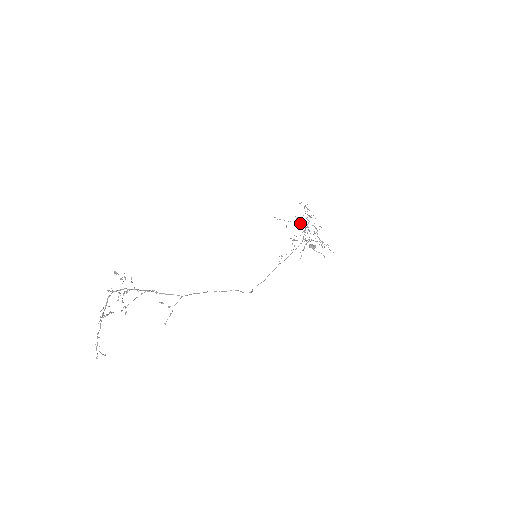
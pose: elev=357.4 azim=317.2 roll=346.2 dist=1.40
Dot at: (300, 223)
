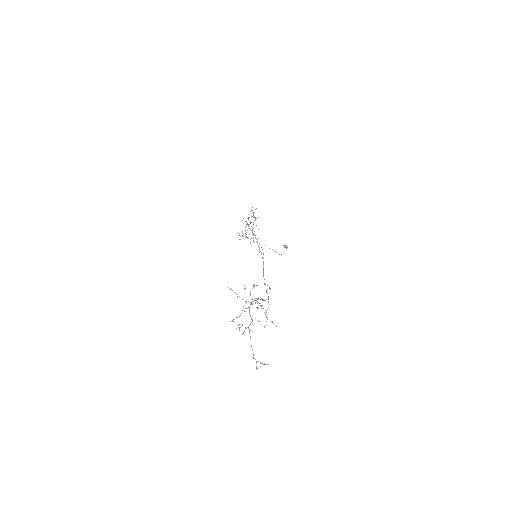
Dot at: occluded
